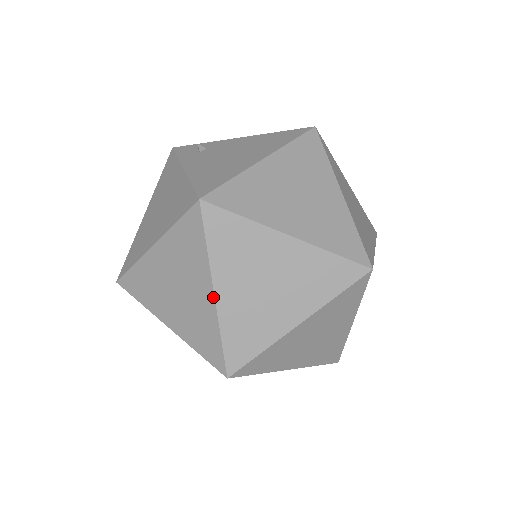
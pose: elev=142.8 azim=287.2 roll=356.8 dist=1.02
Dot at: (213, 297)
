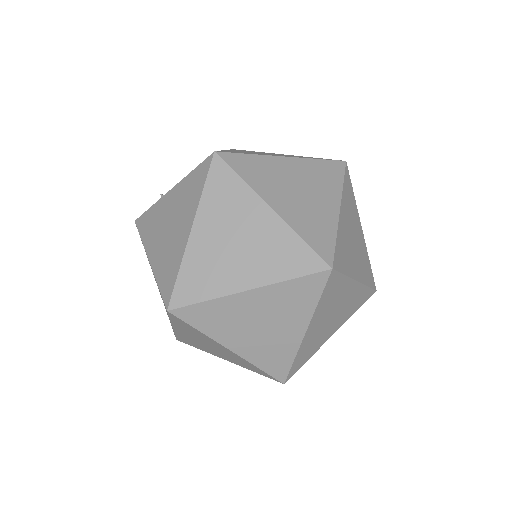
Dot at: (273, 212)
